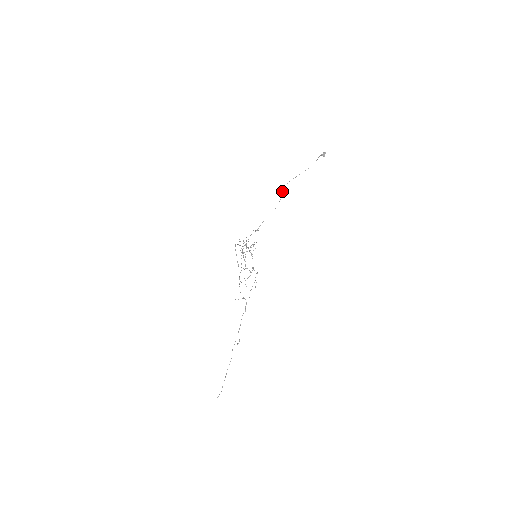
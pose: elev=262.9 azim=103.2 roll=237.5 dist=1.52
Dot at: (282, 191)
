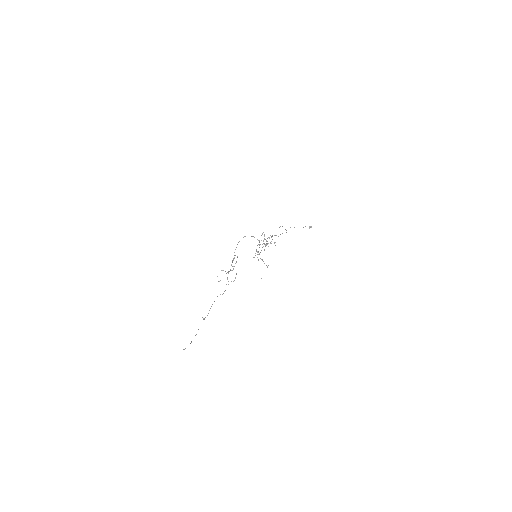
Dot at: occluded
